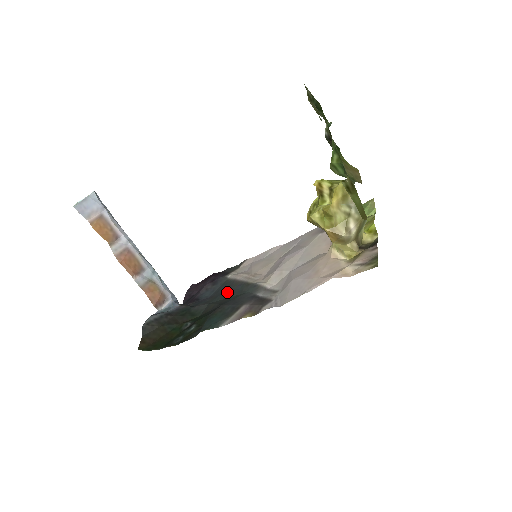
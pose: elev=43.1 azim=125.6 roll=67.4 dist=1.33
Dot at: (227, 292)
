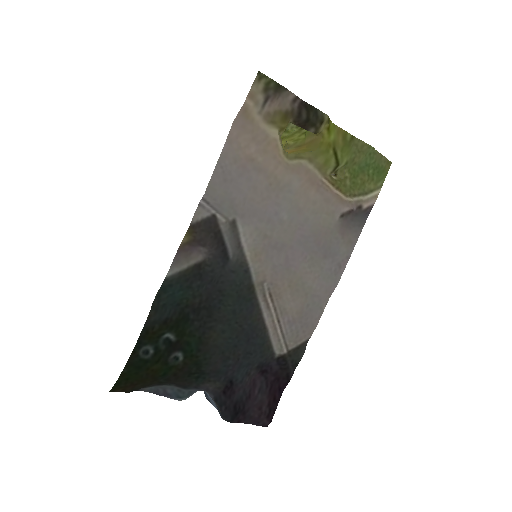
Dot at: (242, 327)
